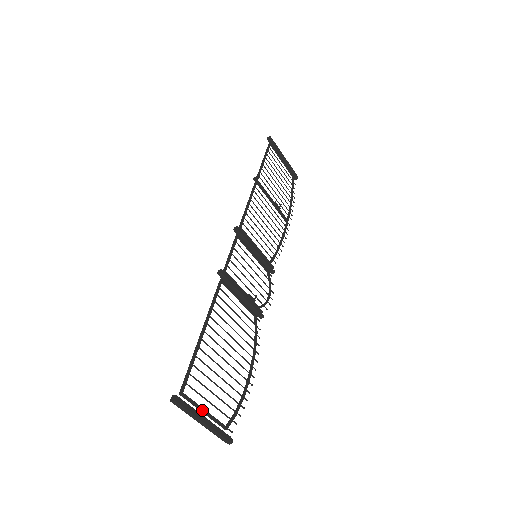
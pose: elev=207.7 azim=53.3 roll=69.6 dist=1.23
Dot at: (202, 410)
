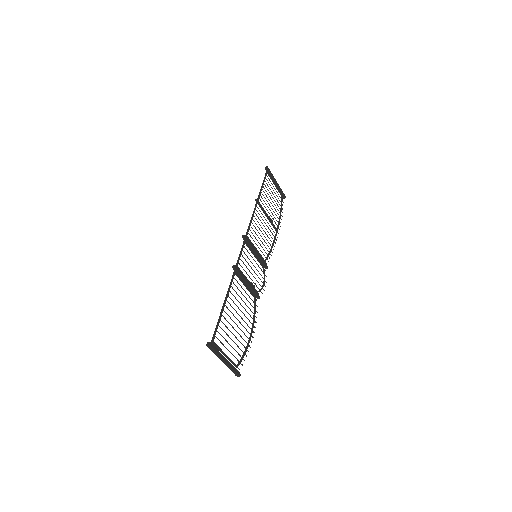
Dot at: (224, 353)
